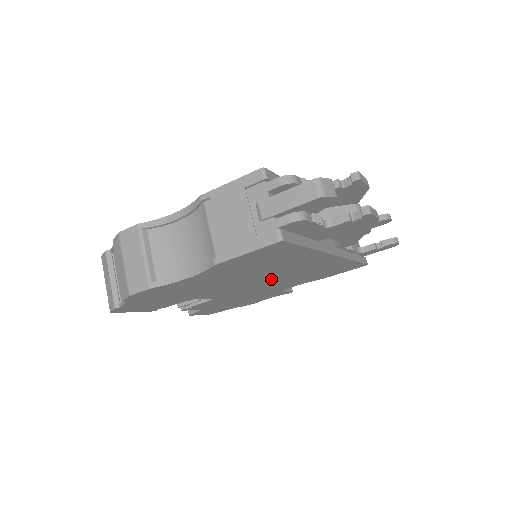
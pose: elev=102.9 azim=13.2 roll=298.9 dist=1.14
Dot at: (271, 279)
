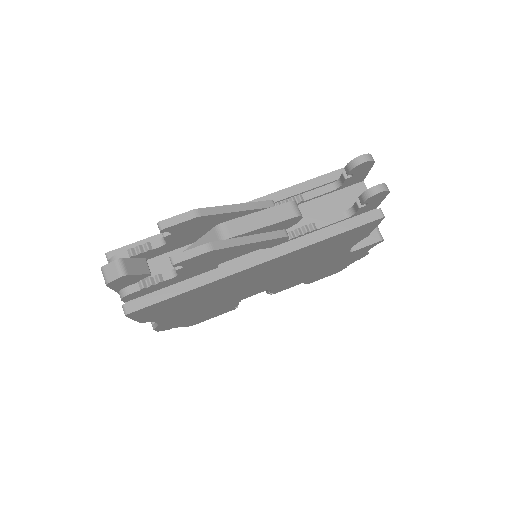
Dot at: (269, 277)
